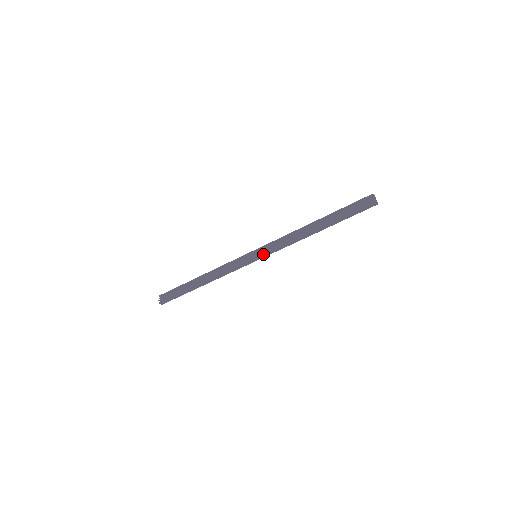
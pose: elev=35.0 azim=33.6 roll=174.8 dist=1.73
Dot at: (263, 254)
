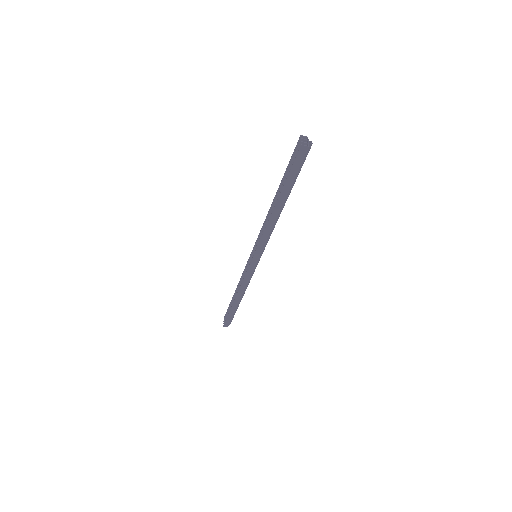
Dot at: (255, 253)
